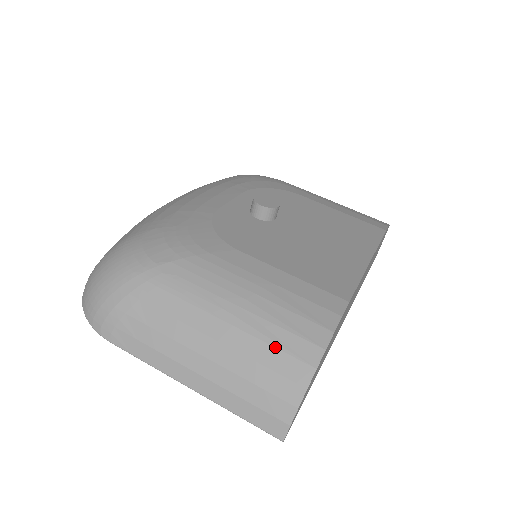
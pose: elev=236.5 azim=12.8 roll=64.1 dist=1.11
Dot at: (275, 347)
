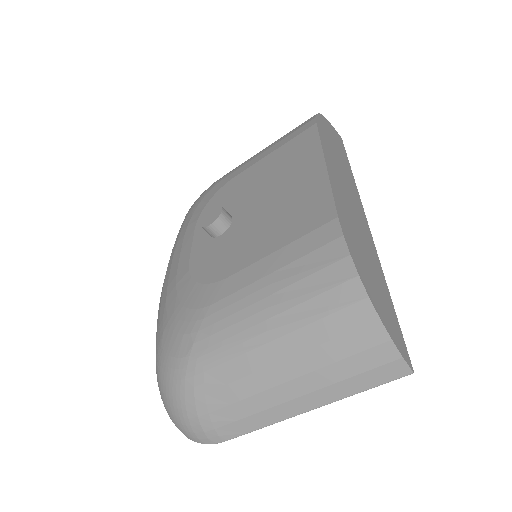
Dot at: (323, 317)
